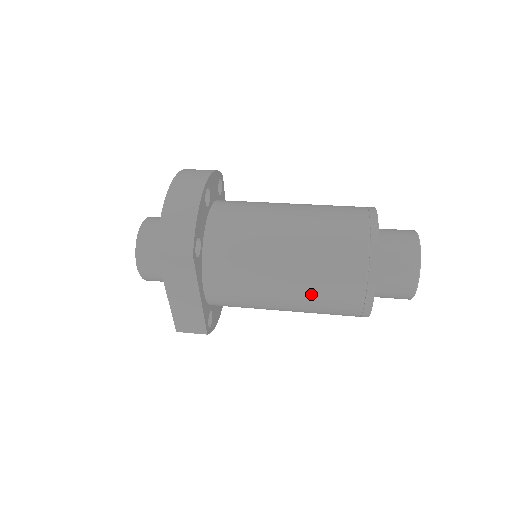
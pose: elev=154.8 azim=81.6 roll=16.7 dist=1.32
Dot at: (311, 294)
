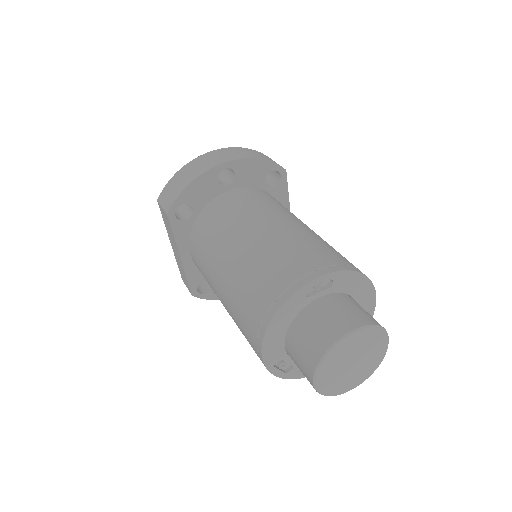
Dot at: (231, 309)
